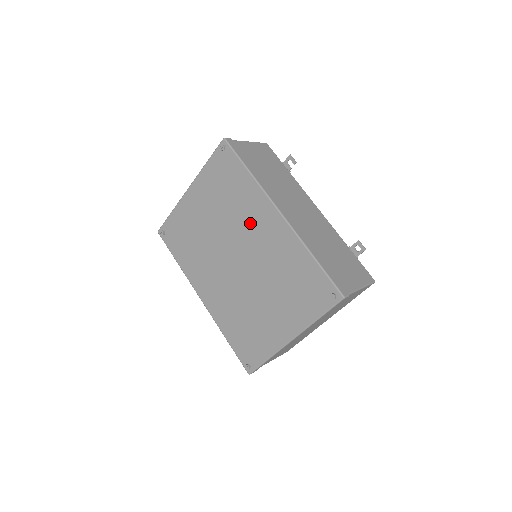
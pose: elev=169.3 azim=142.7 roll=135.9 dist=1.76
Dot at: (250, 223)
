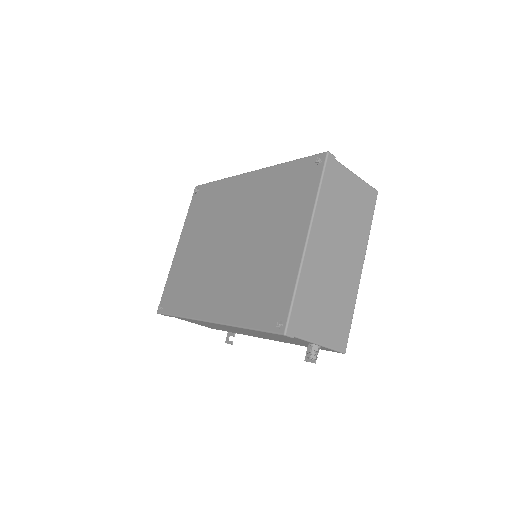
Dot at: (231, 206)
